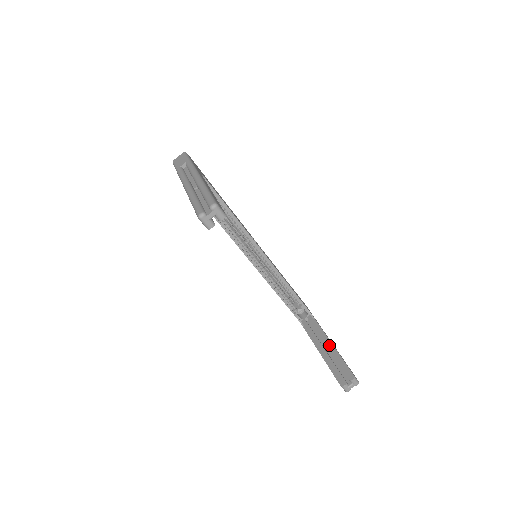
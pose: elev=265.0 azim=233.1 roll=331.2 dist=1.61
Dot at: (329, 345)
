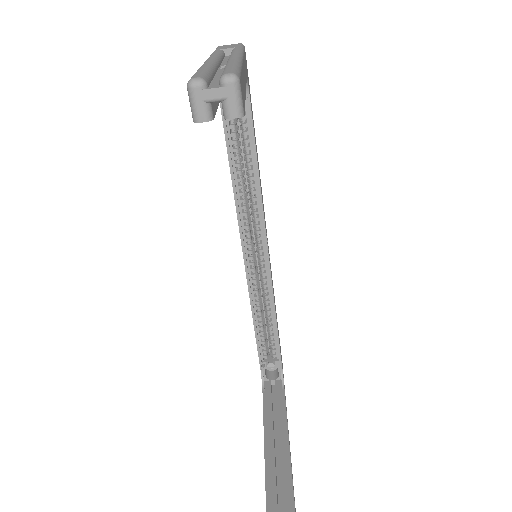
Dot at: (284, 440)
